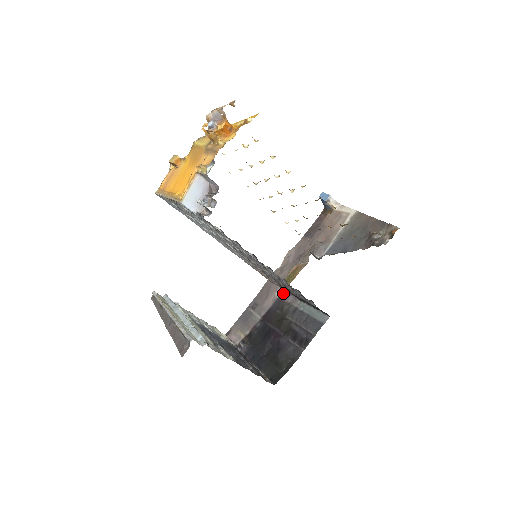
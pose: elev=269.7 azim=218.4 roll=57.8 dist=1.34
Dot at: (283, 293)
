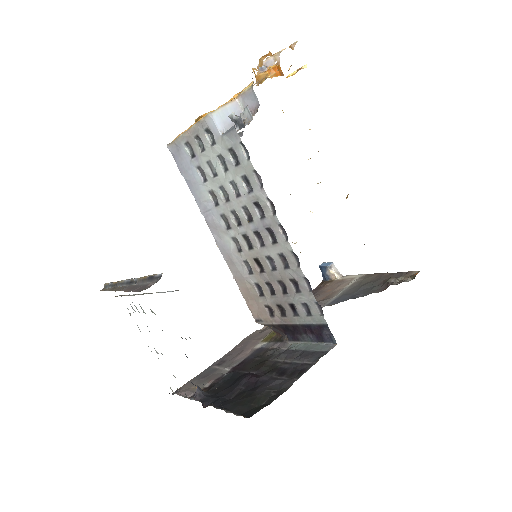
Dot at: (266, 343)
